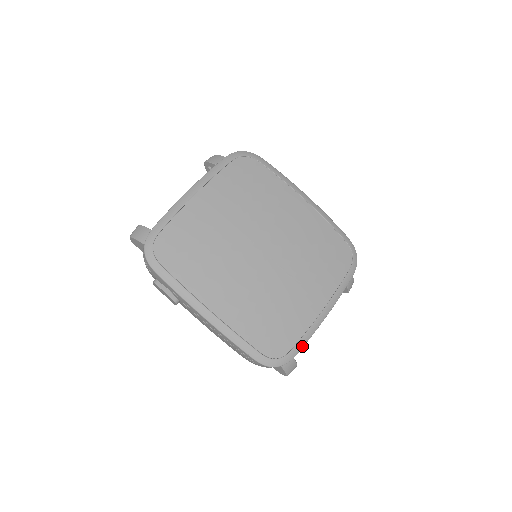
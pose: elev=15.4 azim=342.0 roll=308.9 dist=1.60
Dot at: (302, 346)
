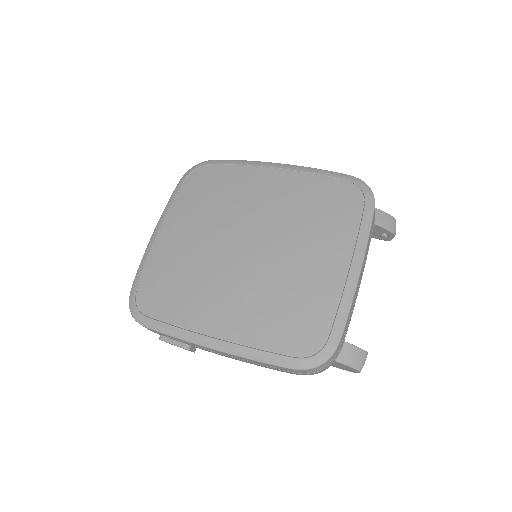
Dot at: (343, 324)
